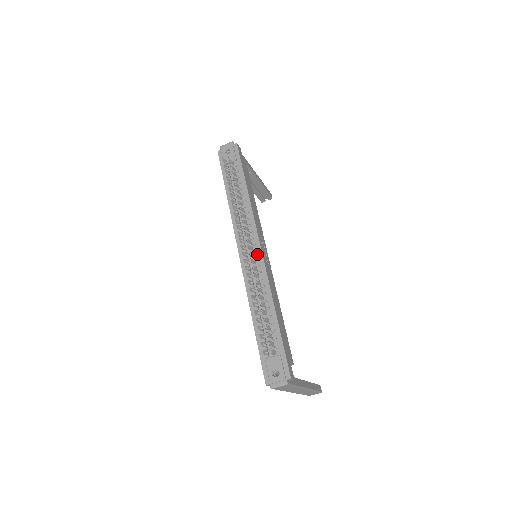
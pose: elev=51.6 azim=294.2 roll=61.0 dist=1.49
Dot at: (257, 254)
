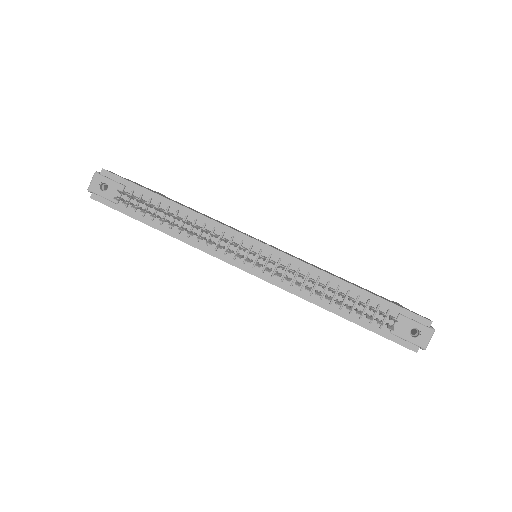
Dot at: (265, 252)
